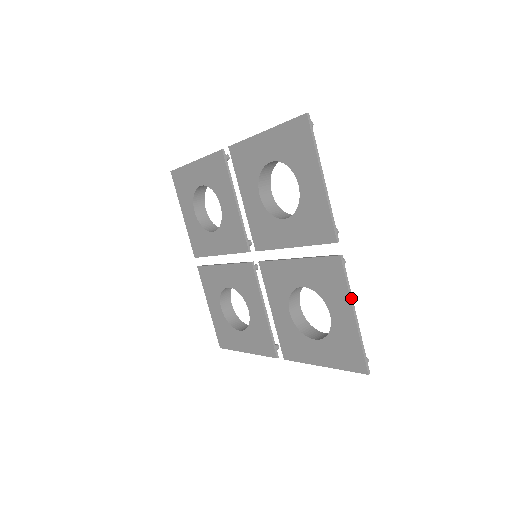
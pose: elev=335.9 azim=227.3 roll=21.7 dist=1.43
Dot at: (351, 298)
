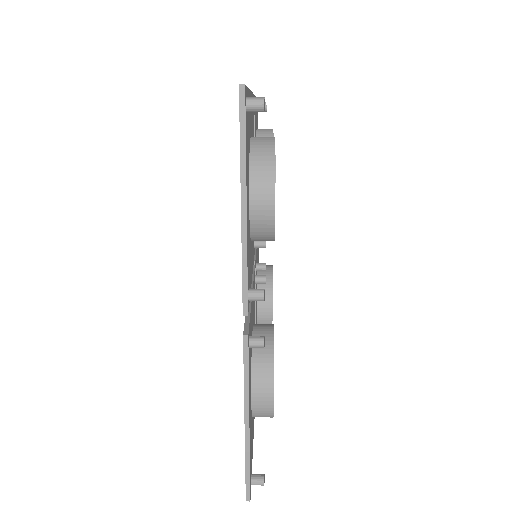
Dot at: occluded
